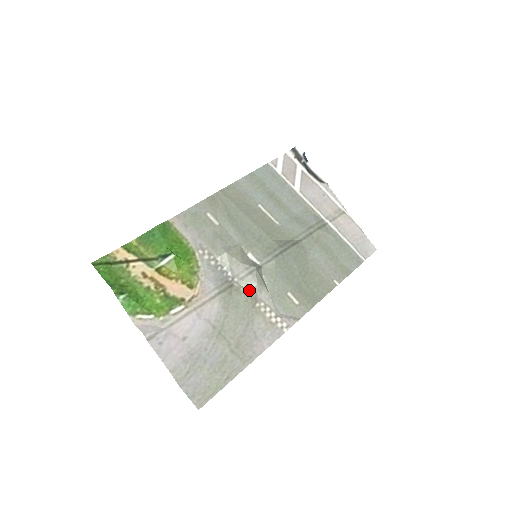
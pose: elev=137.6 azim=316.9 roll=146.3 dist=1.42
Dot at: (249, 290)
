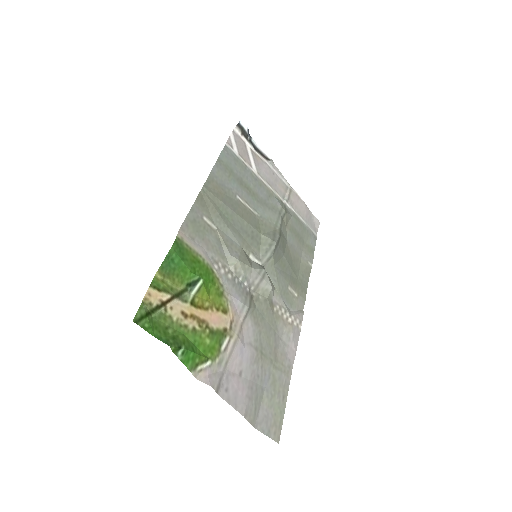
Dot at: (266, 296)
